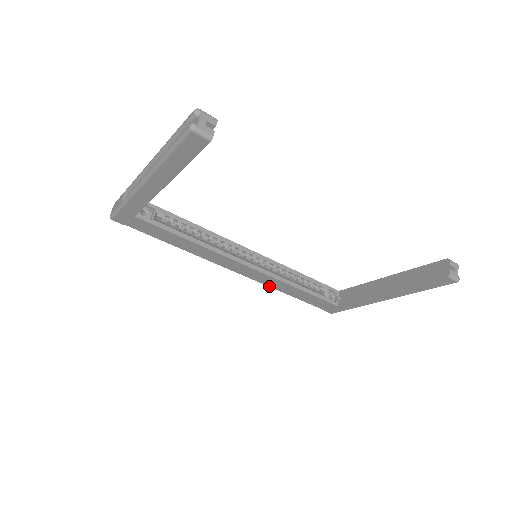
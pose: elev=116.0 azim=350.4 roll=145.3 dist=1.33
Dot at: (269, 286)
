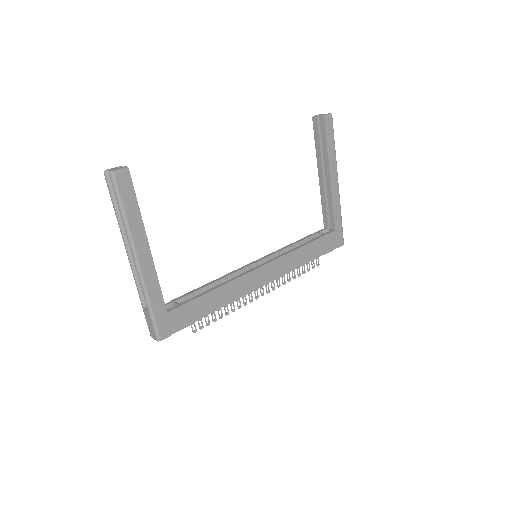
Dot at: (292, 270)
